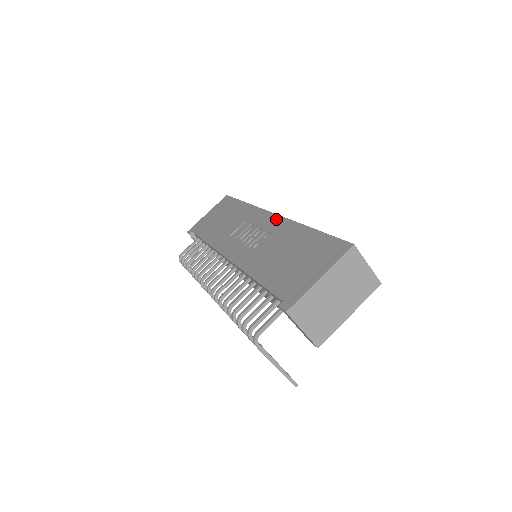
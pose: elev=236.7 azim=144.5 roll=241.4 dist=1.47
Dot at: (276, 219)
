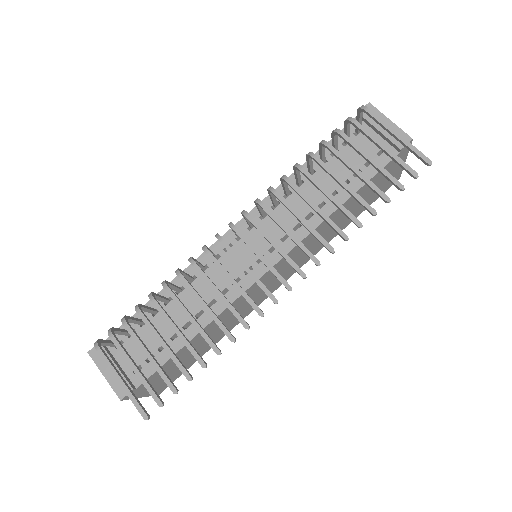
Dot at: occluded
